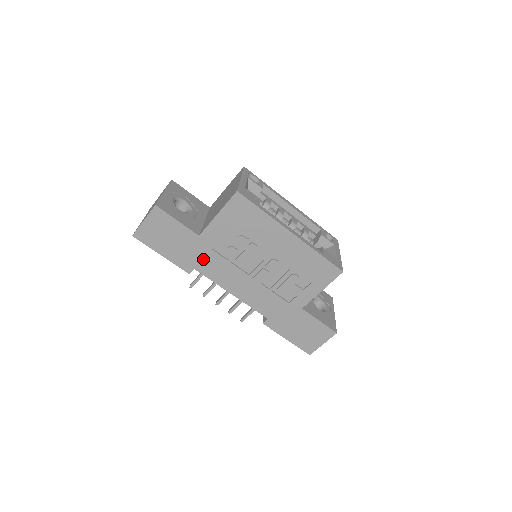
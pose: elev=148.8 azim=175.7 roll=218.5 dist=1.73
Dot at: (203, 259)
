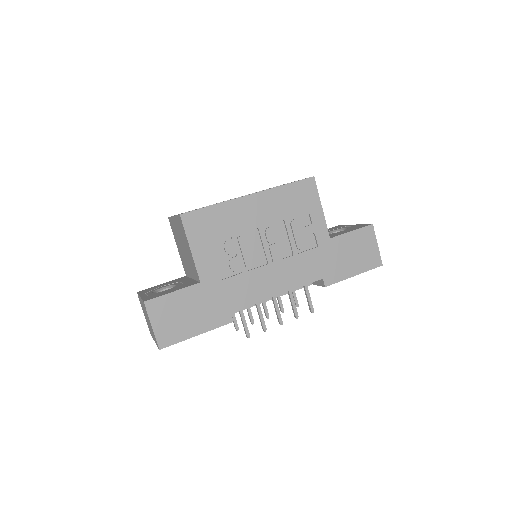
Dot at: (226, 296)
